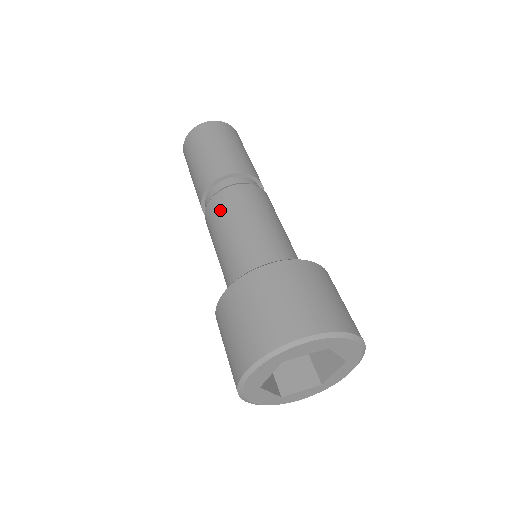
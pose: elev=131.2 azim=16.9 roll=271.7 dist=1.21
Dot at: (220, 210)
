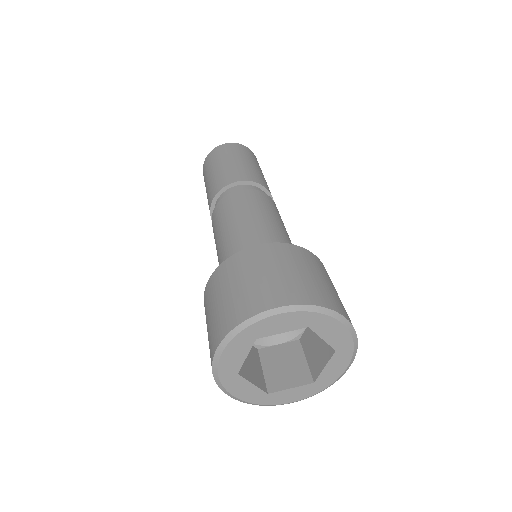
Dot at: (222, 212)
